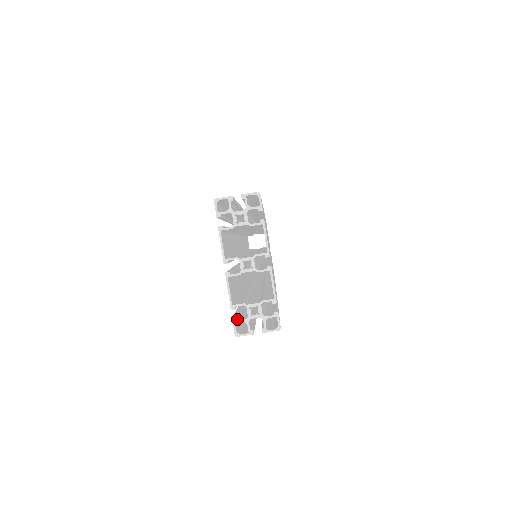
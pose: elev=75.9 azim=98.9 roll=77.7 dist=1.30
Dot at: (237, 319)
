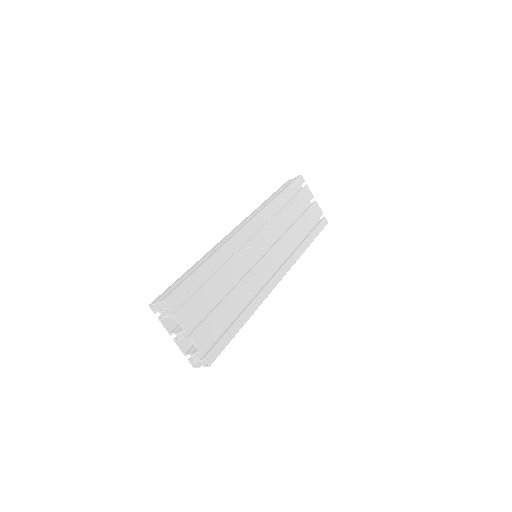
Dot at: (191, 359)
